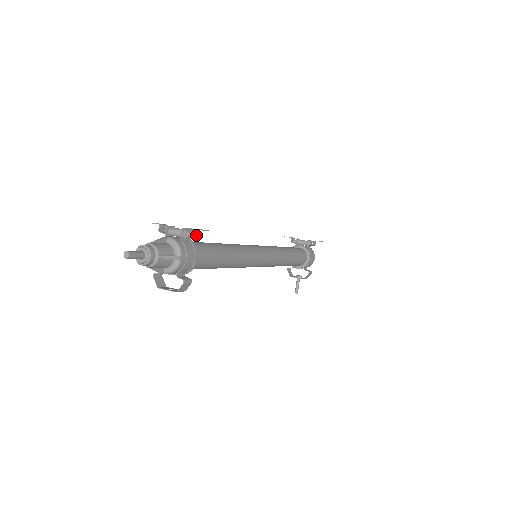
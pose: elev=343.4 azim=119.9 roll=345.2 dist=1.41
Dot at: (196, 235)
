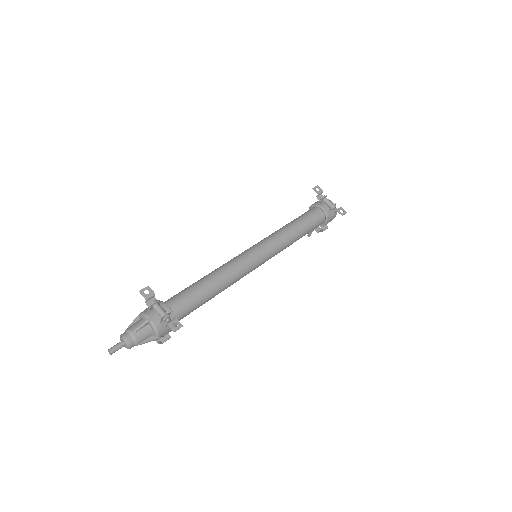
Dot at: (174, 321)
